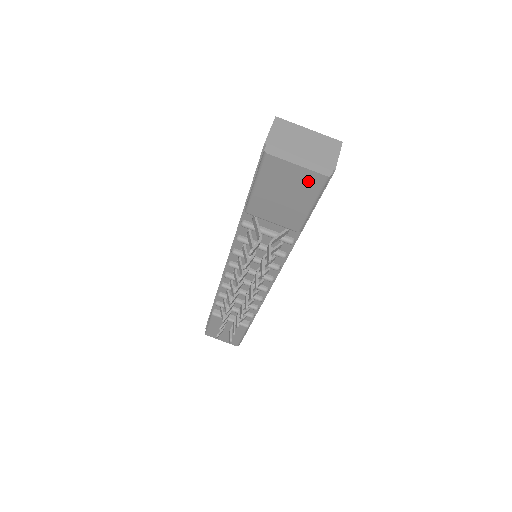
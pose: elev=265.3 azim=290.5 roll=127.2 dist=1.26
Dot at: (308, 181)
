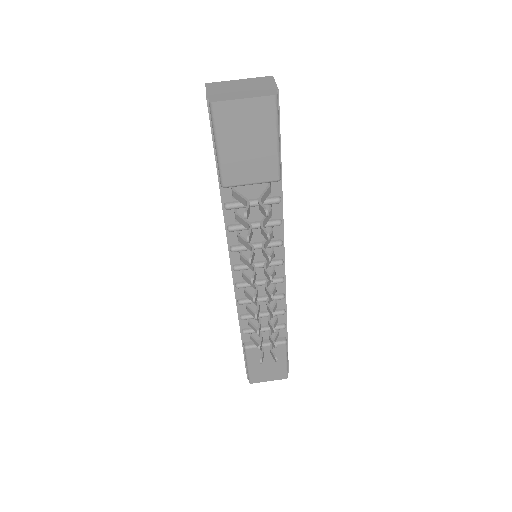
Dot at: (261, 112)
